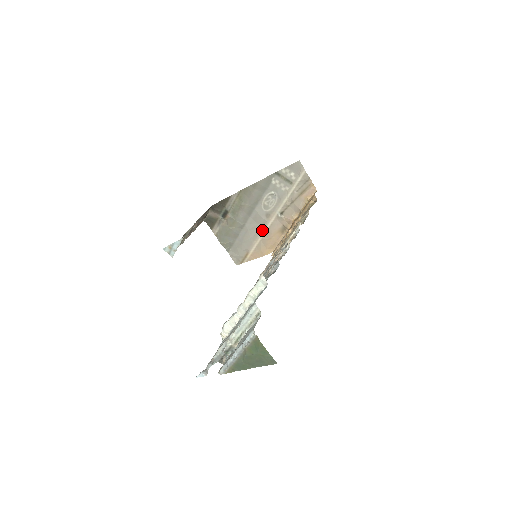
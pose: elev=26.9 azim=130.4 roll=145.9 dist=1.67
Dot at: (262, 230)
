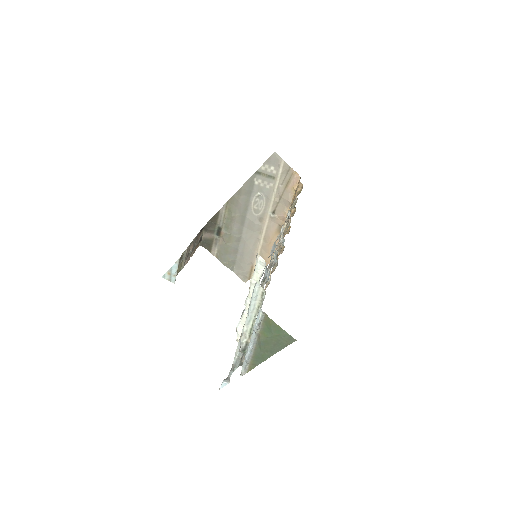
Dot at: (259, 237)
